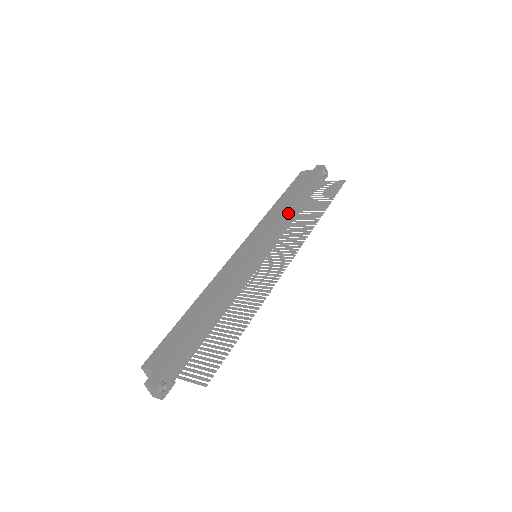
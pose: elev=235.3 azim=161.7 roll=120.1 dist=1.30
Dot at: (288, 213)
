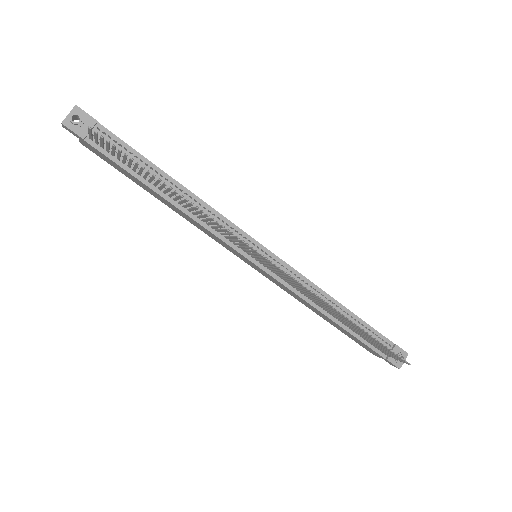
Dot at: (324, 296)
